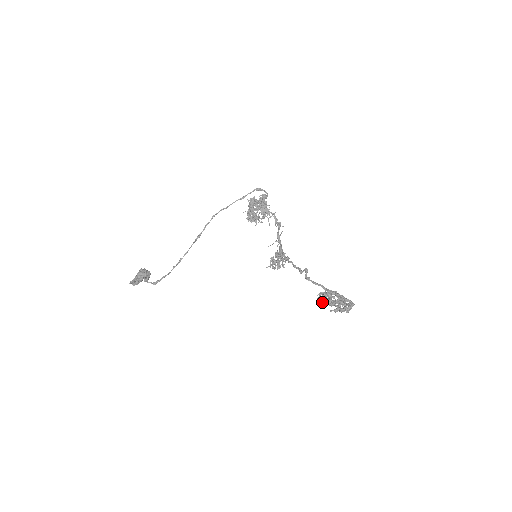
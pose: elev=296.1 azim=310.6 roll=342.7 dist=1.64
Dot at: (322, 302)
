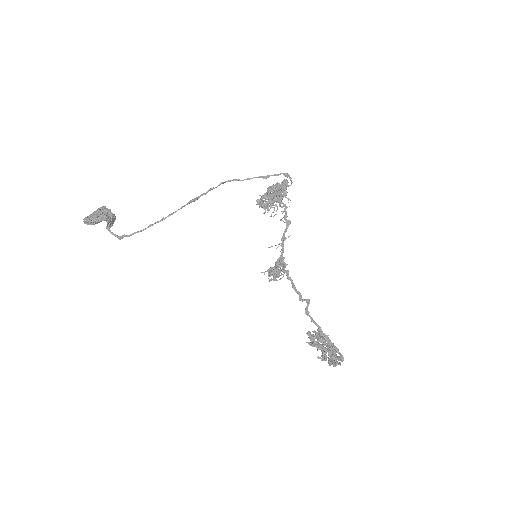
Dot at: (314, 346)
